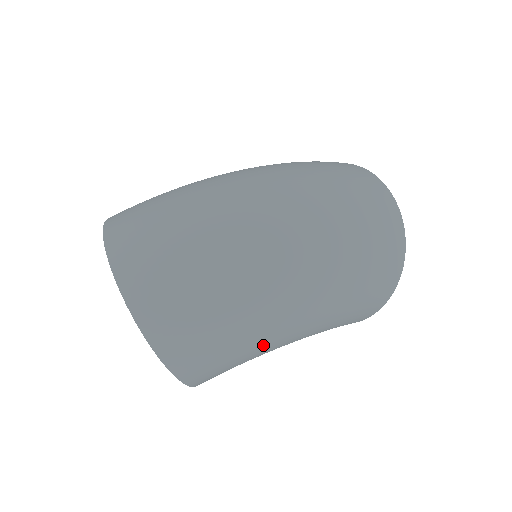
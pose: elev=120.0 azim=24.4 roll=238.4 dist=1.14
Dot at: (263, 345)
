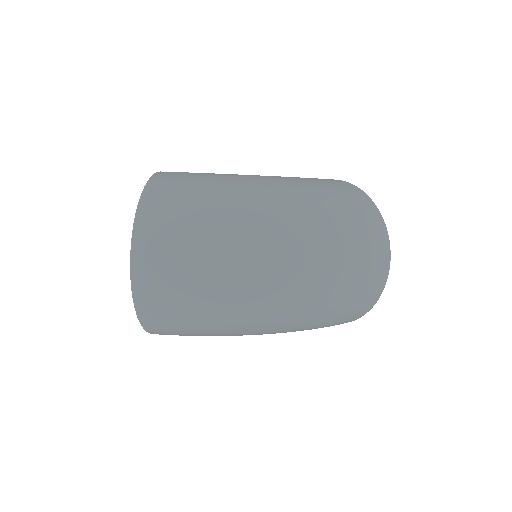
Dot at: occluded
